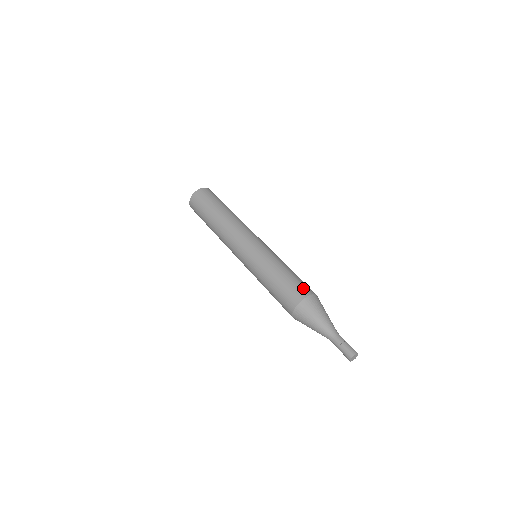
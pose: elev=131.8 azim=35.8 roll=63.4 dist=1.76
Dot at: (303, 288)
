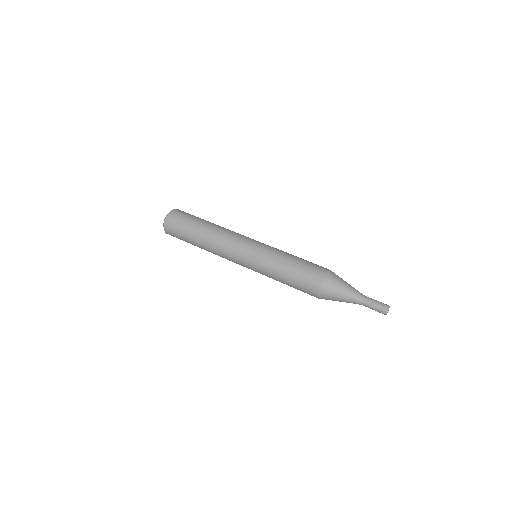
Dot at: (316, 272)
